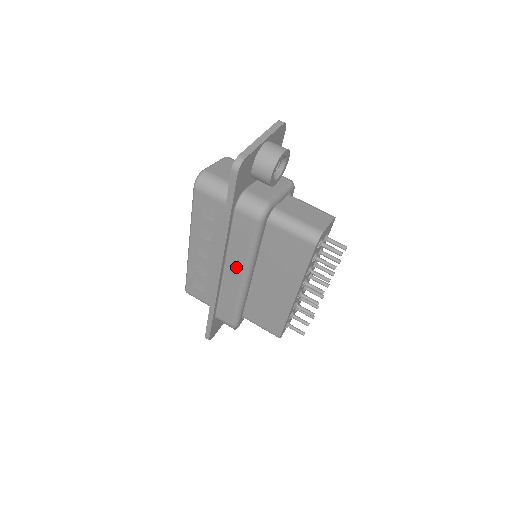
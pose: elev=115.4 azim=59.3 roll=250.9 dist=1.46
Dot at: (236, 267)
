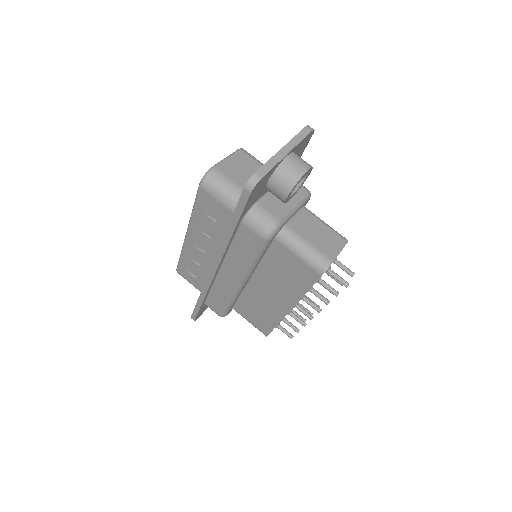
Dot at: (233, 271)
